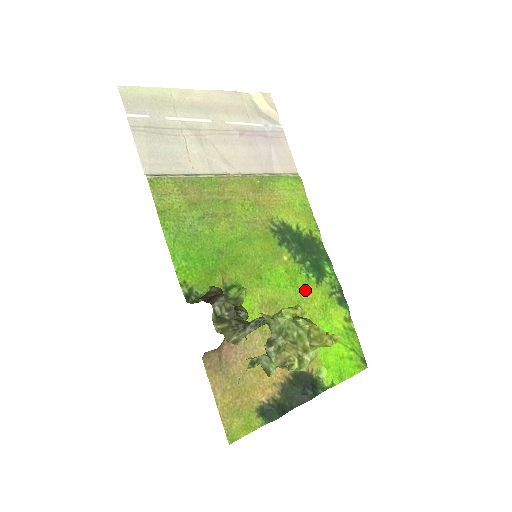
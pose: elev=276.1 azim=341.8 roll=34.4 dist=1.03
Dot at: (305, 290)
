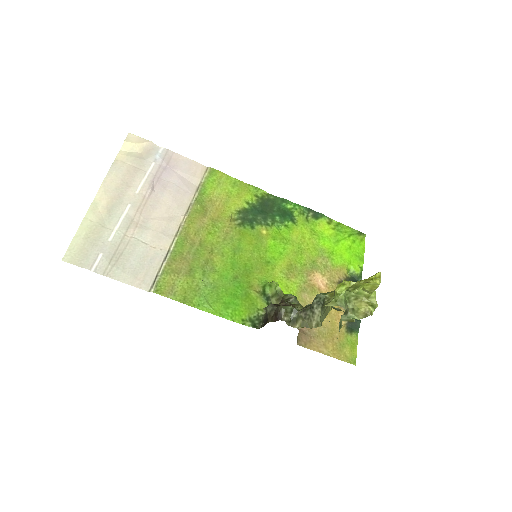
Dot at: (294, 236)
